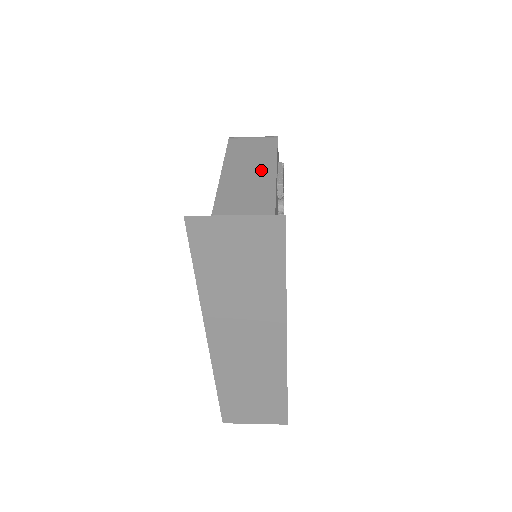
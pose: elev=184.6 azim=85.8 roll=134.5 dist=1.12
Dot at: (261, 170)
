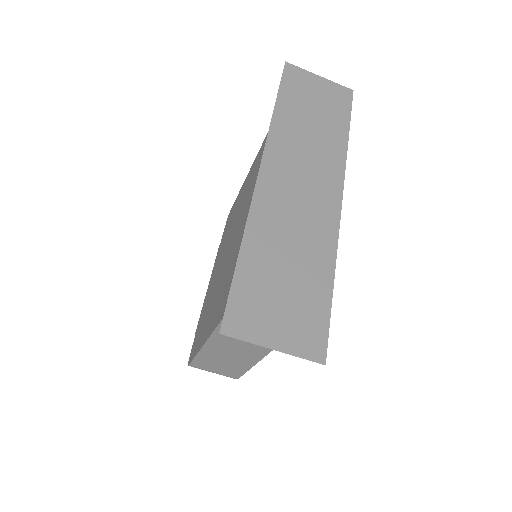
Dot at: occluded
